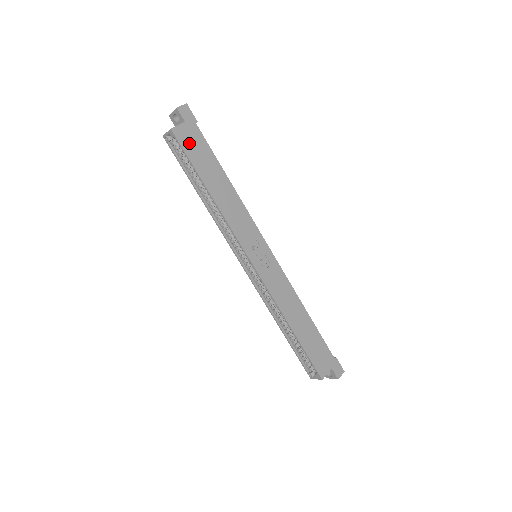
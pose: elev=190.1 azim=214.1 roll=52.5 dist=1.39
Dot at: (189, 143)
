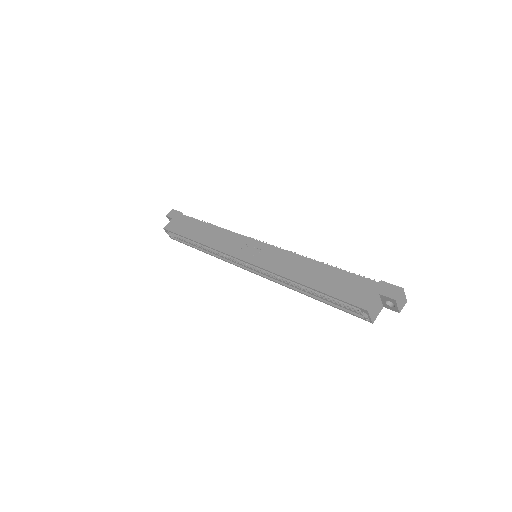
Dot at: (177, 226)
